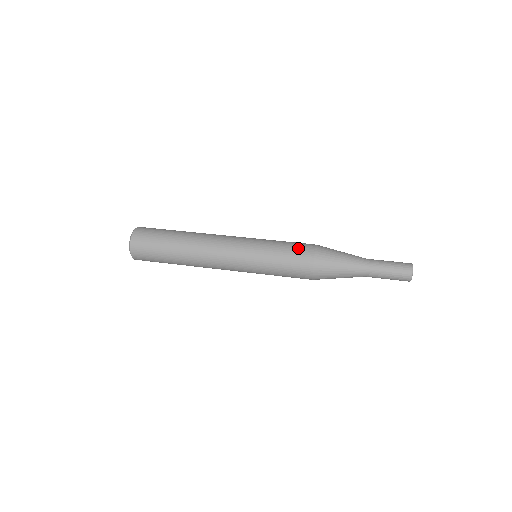
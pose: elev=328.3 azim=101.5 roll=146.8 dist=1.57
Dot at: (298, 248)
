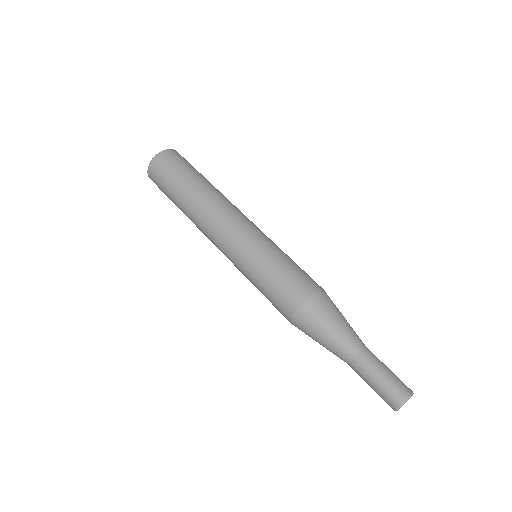
Dot at: (276, 303)
